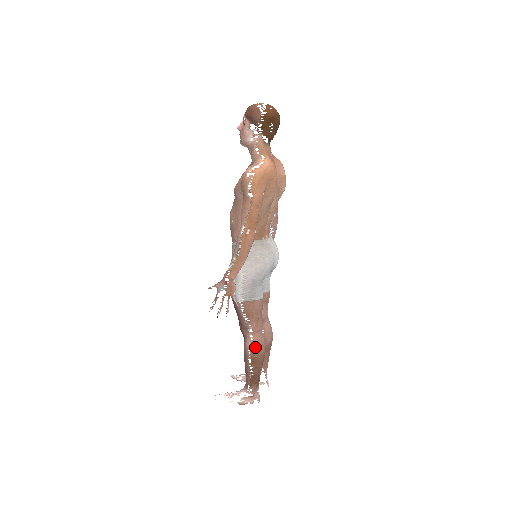
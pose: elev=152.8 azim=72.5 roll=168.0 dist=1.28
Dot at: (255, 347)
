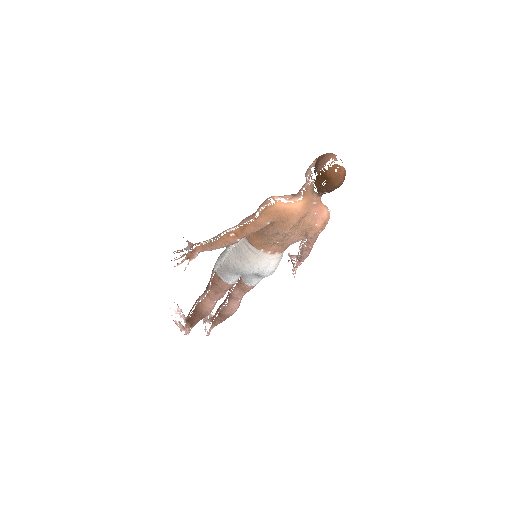
Dot at: (201, 304)
